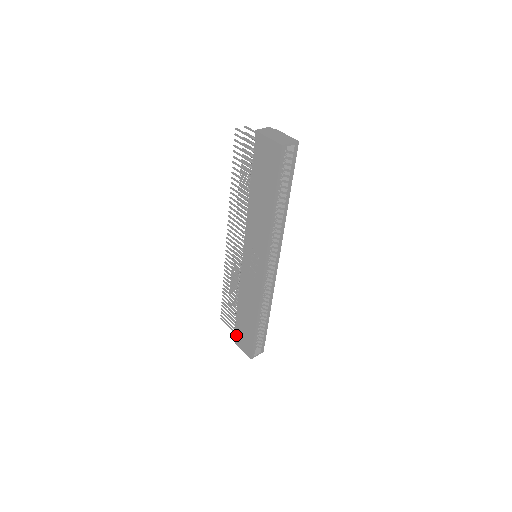
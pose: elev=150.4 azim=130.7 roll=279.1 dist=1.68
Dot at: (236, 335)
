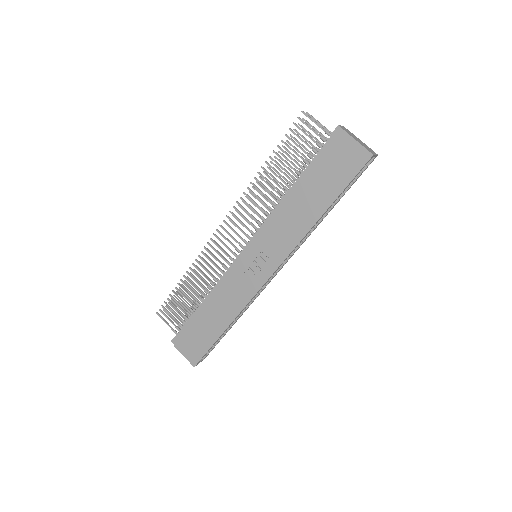
Dot at: (181, 337)
